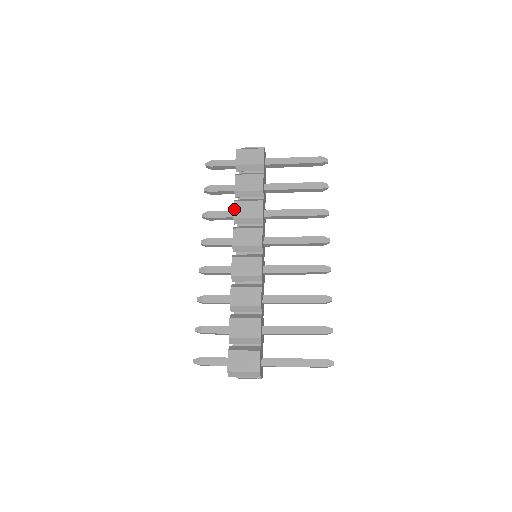
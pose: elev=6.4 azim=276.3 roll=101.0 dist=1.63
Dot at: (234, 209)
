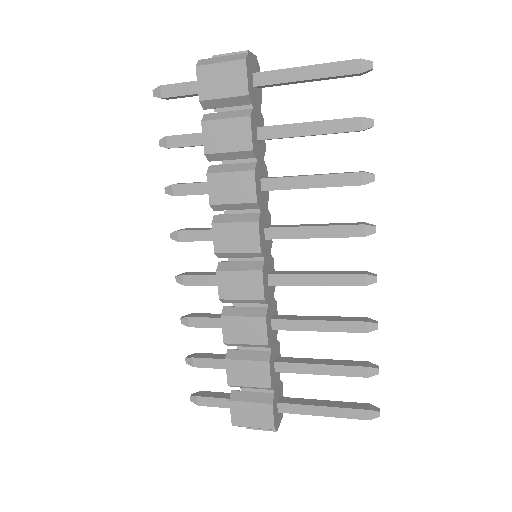
Dot at: (208, 188)
